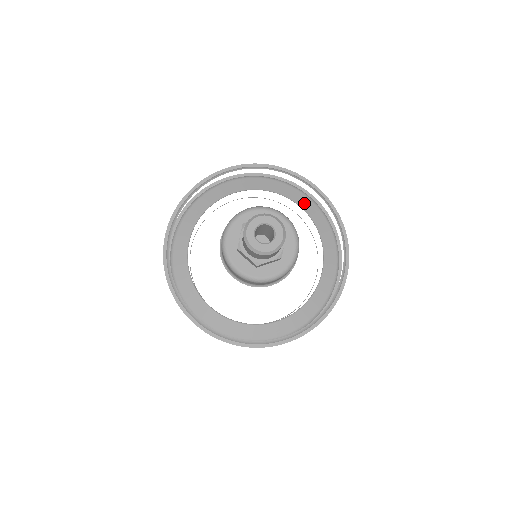
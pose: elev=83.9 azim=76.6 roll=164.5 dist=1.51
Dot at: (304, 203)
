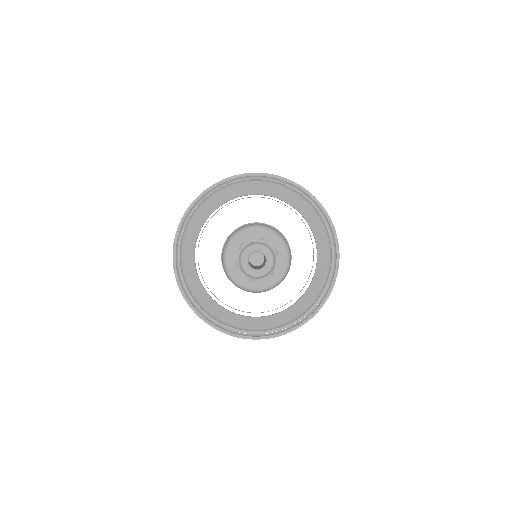
Dot at: (302, 207)
